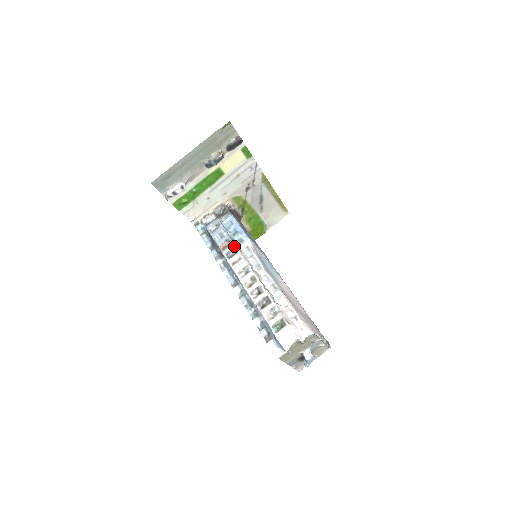
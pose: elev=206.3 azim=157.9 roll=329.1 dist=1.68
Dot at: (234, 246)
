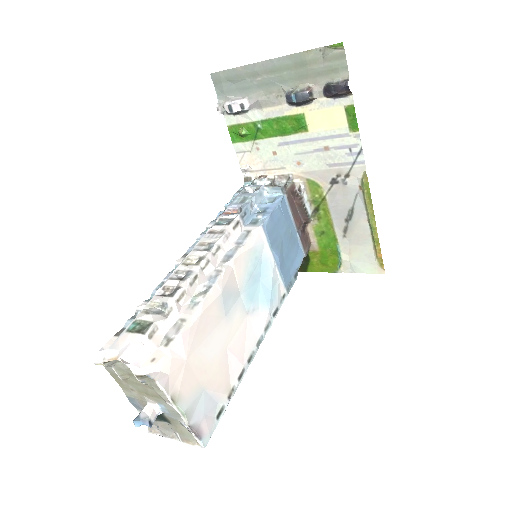
Dot at: (236, 217)
